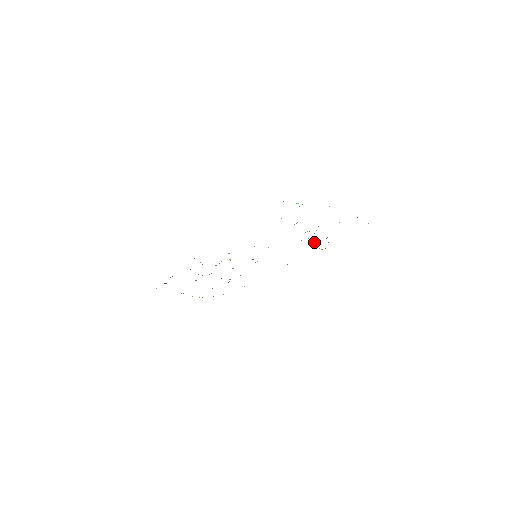
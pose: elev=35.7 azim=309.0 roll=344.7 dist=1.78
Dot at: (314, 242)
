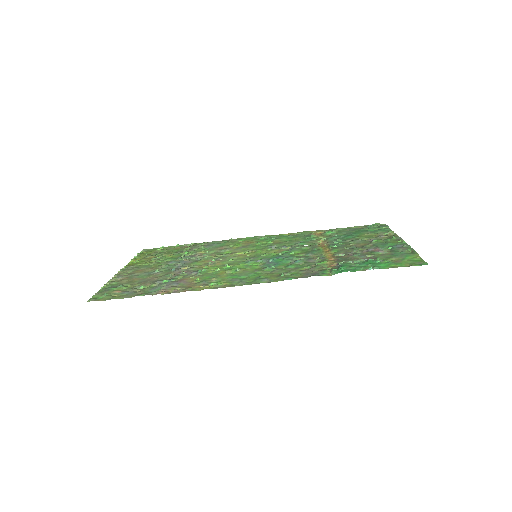
Dot at: (321, 239)
